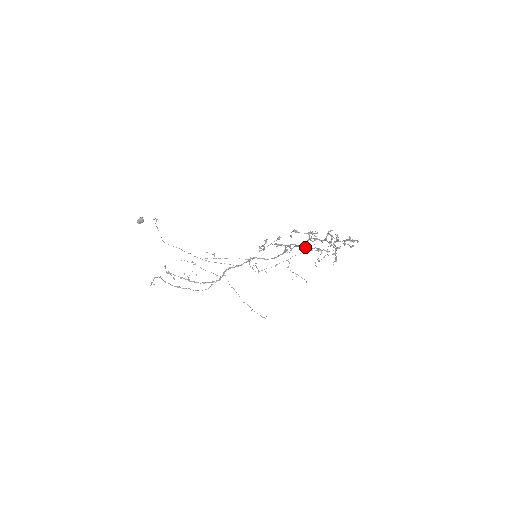
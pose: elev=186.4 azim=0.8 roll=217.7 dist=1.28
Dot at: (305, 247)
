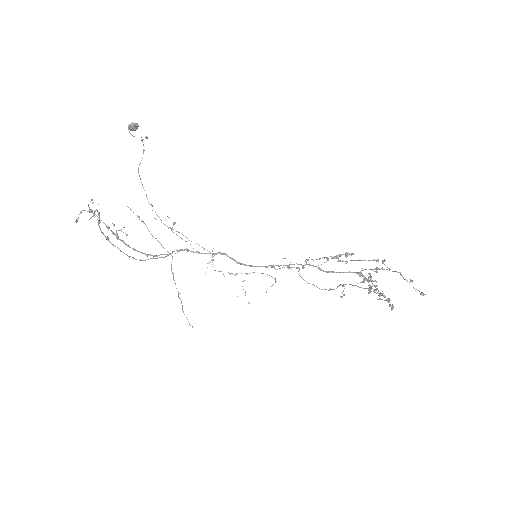
Dot at: occluded
